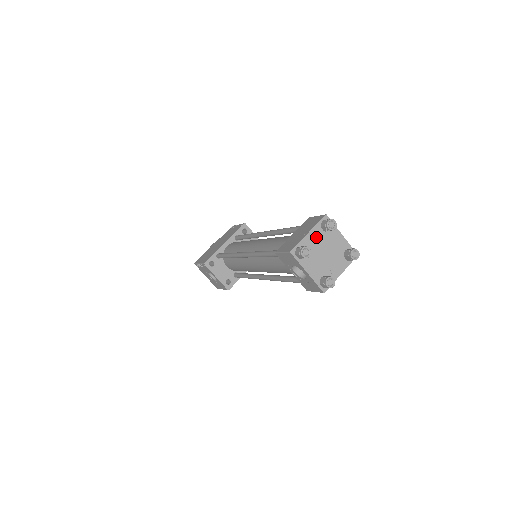
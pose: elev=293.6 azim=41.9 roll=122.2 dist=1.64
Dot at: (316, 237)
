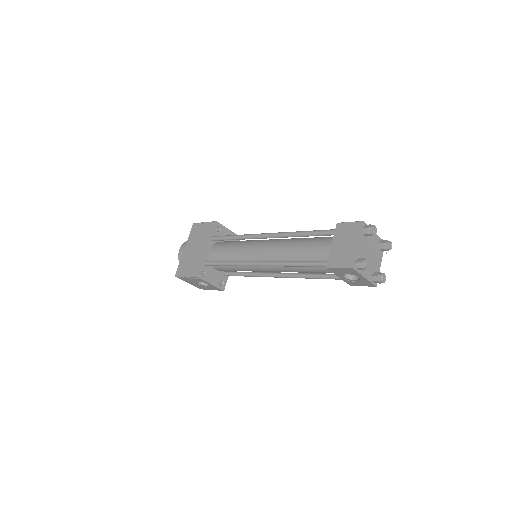
Dot at: (362, 244)
